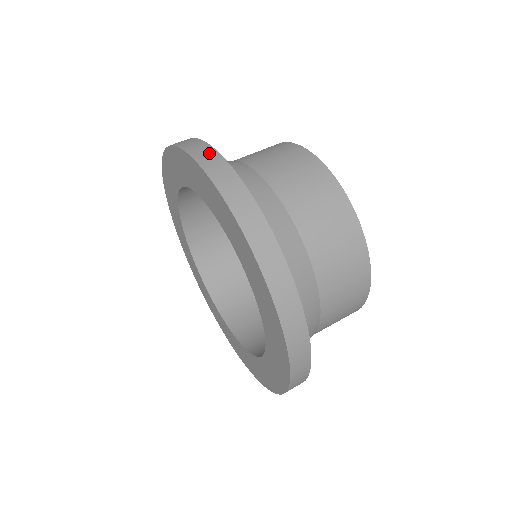
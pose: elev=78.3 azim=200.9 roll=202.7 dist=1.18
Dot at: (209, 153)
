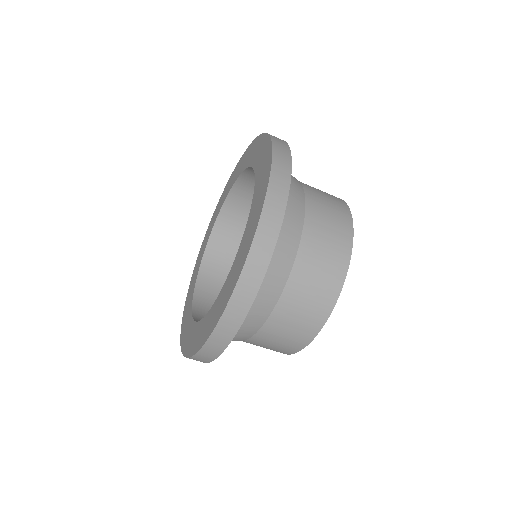
Dot at: occluded
